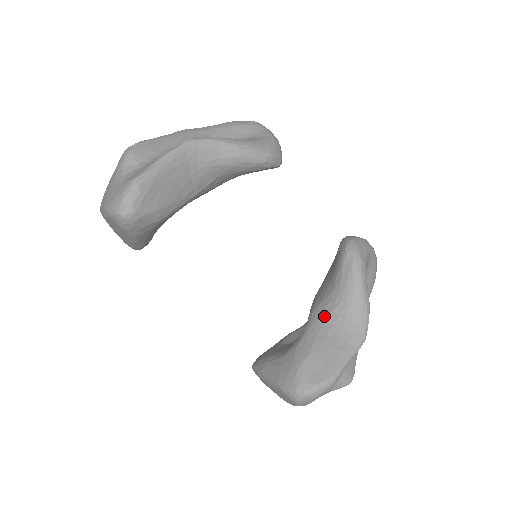
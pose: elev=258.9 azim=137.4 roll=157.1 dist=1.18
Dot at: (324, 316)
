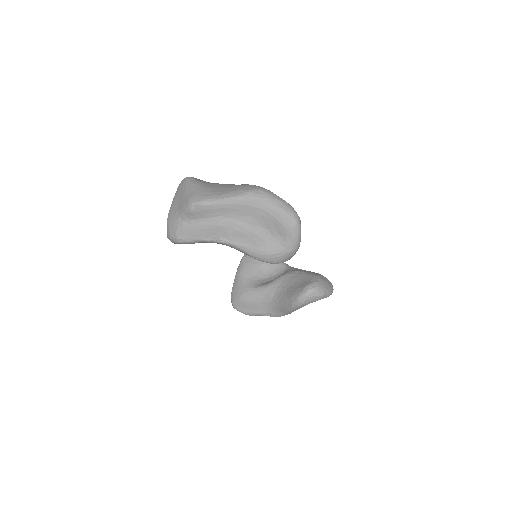
Dot at: (269, 296)
